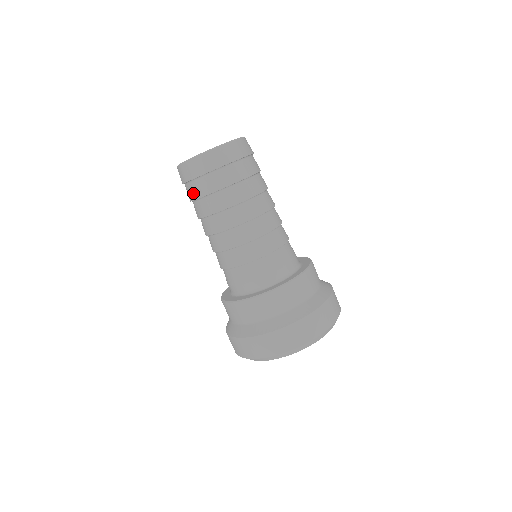
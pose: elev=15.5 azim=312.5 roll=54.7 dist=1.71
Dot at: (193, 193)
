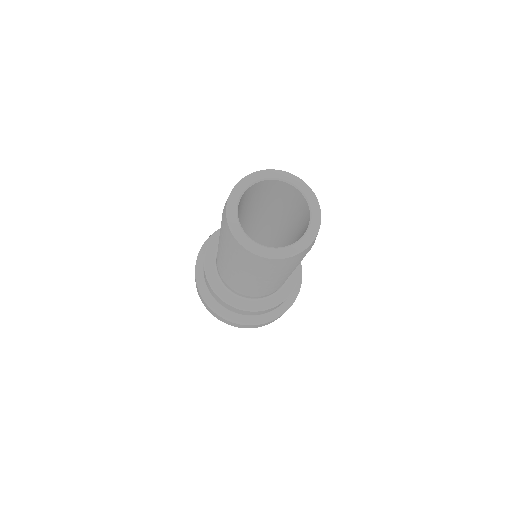
Dot at: (267, 271)
